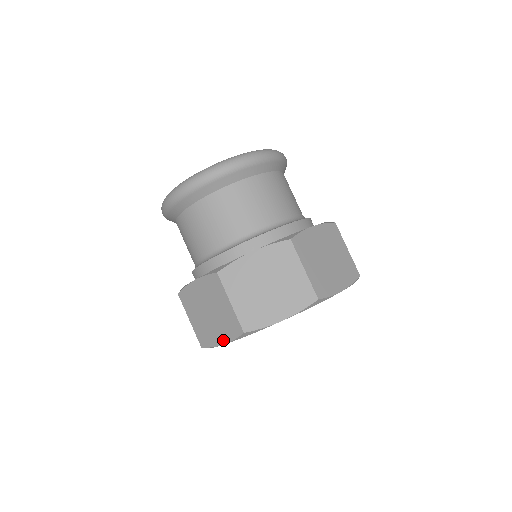
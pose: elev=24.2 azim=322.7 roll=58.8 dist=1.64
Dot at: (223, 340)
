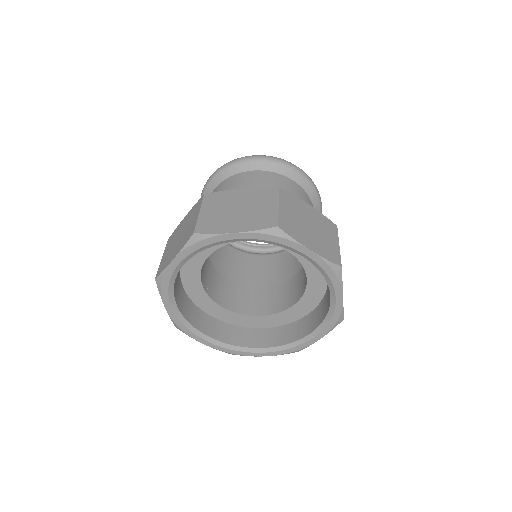
Dot at: (239, 229)
